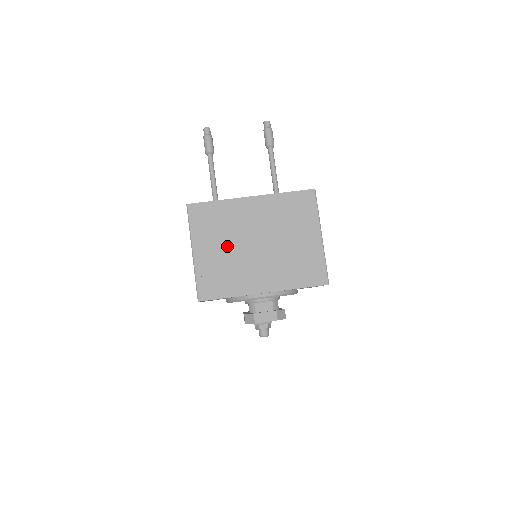
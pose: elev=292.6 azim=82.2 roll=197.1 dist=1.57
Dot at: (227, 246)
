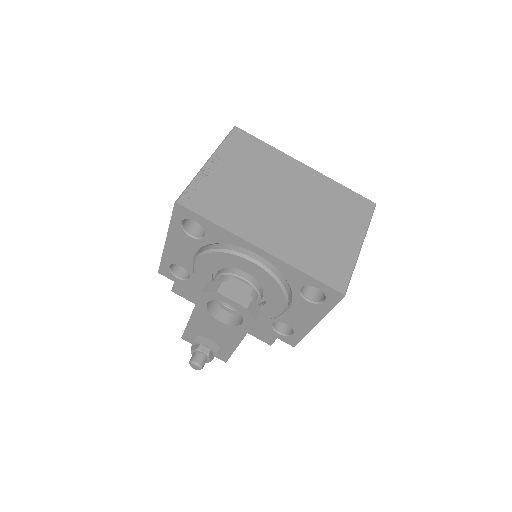
Dot at: (250, 181)
